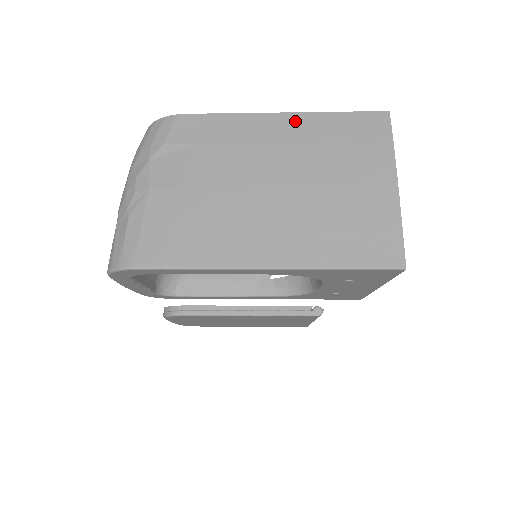
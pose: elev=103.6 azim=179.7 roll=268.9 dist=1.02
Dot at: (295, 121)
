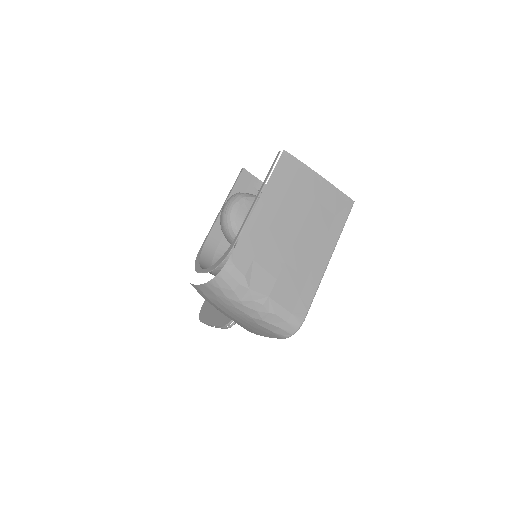
Dot at: (266, 199)
